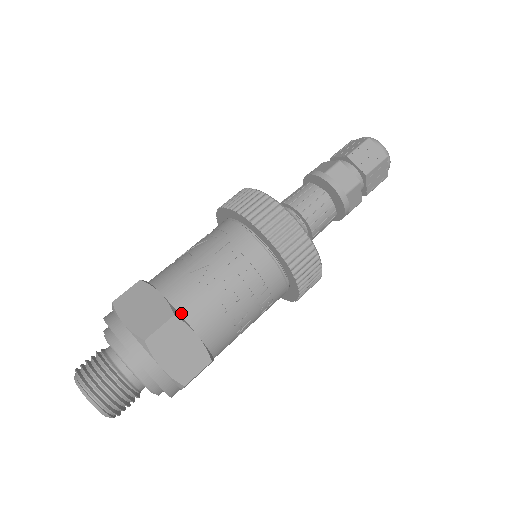
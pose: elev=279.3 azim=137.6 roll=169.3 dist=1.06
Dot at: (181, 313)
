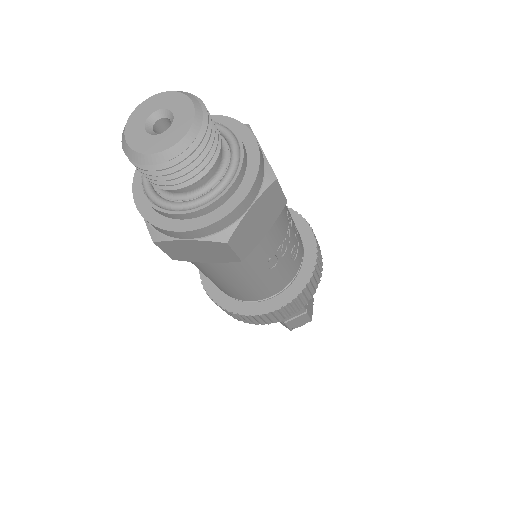
Dot at: occluded
